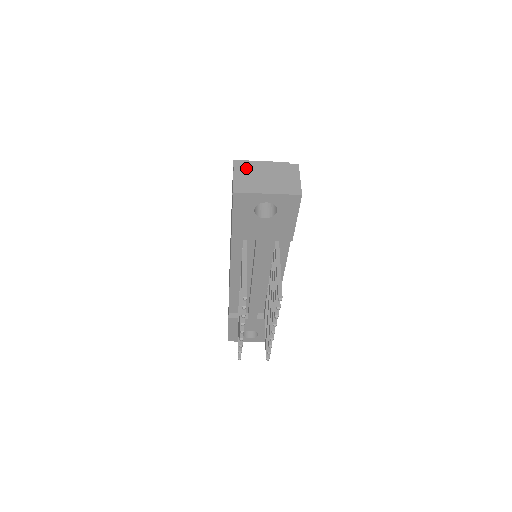
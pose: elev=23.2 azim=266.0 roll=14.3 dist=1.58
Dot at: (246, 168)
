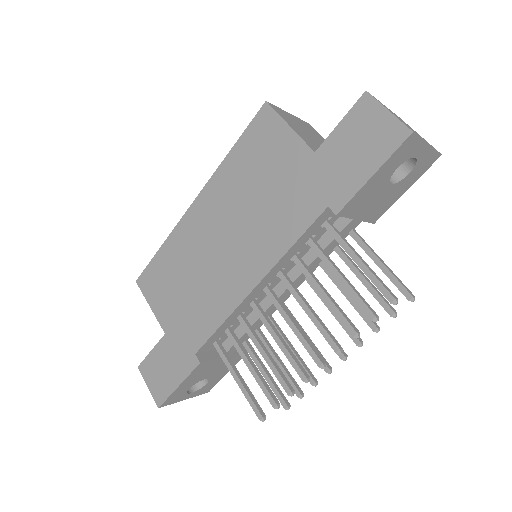
Dot at: occluded
